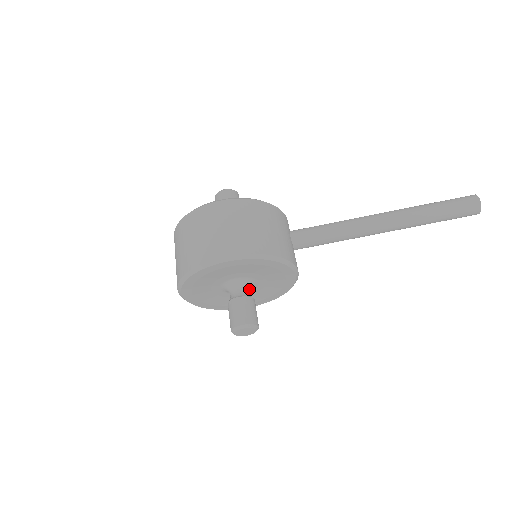
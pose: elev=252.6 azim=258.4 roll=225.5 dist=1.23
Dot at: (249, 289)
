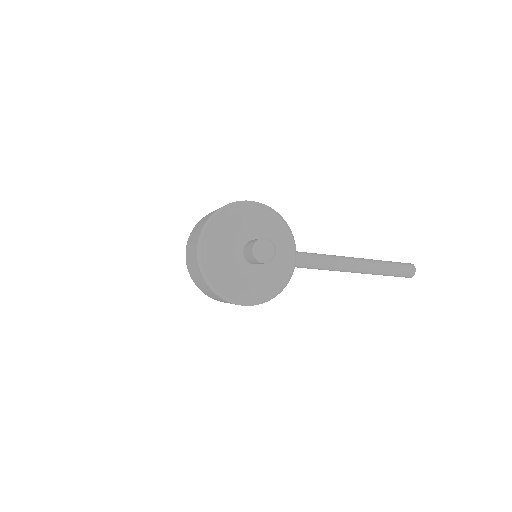
Dot at: occluded
